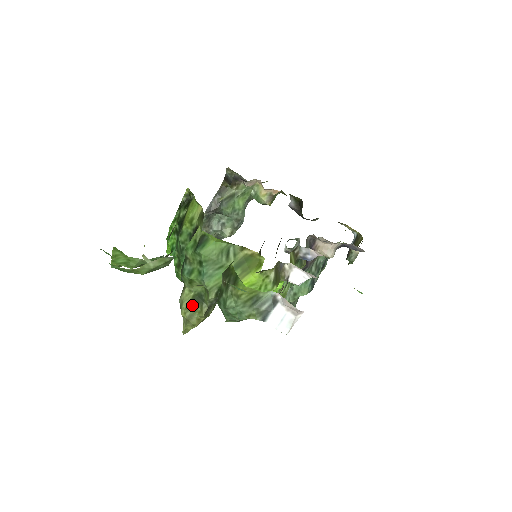
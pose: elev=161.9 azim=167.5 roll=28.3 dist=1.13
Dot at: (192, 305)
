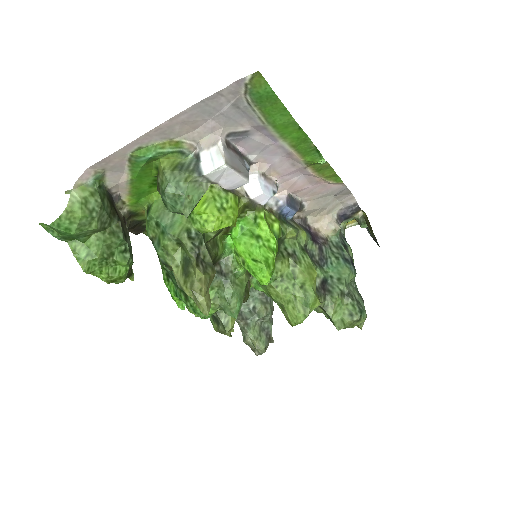
Dot at: (186, 275)
